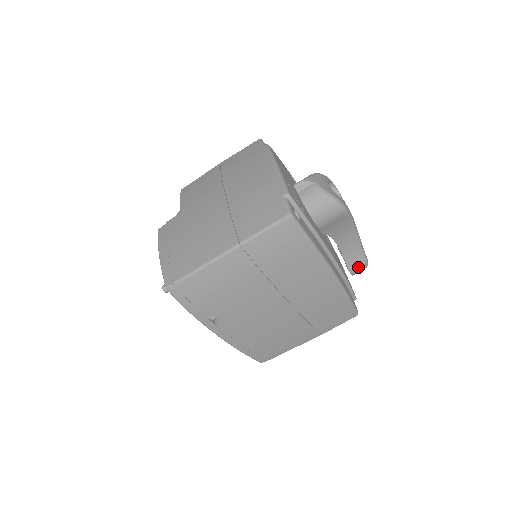
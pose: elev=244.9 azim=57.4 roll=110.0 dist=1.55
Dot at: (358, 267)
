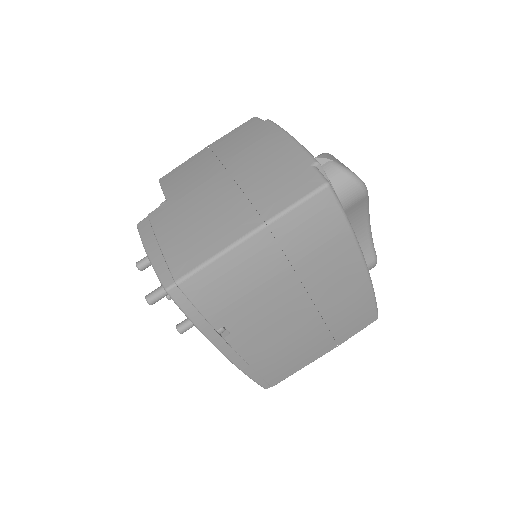
Dot at: (368, 265)
